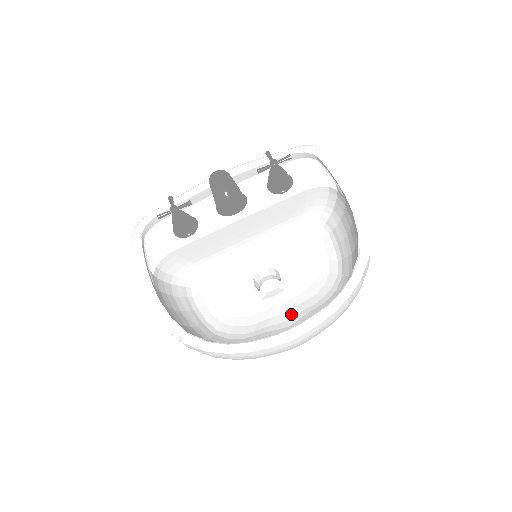
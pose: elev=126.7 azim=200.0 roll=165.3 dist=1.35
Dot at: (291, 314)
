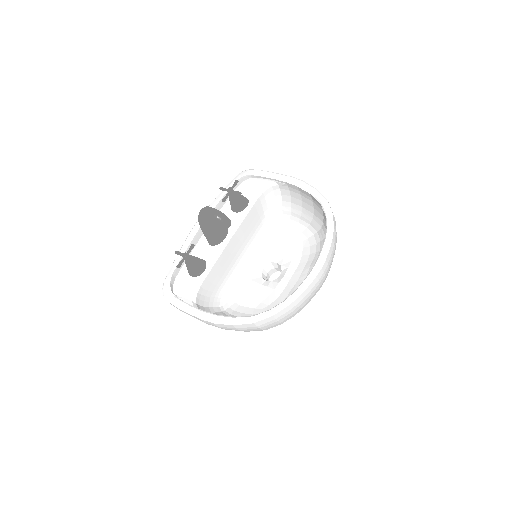
Dot at: (304, 275)
